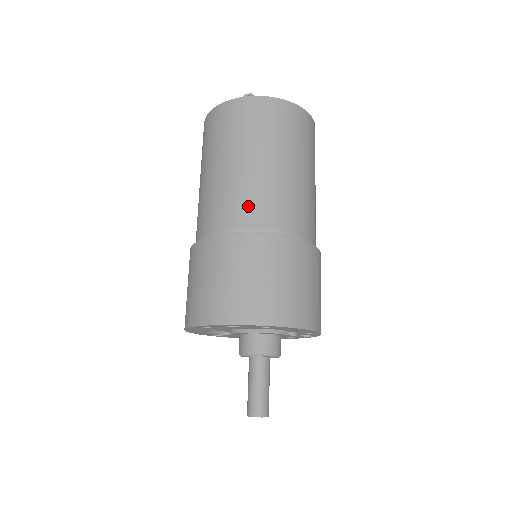
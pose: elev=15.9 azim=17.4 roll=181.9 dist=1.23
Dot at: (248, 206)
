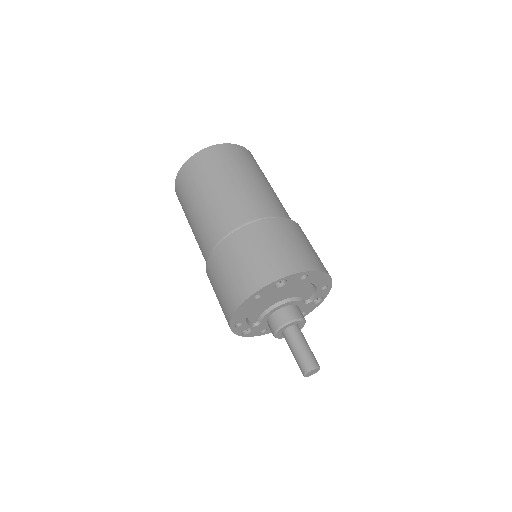
Dot at: (250, 206)
